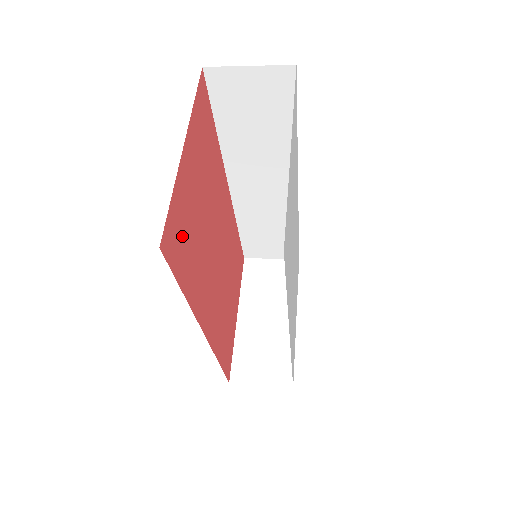
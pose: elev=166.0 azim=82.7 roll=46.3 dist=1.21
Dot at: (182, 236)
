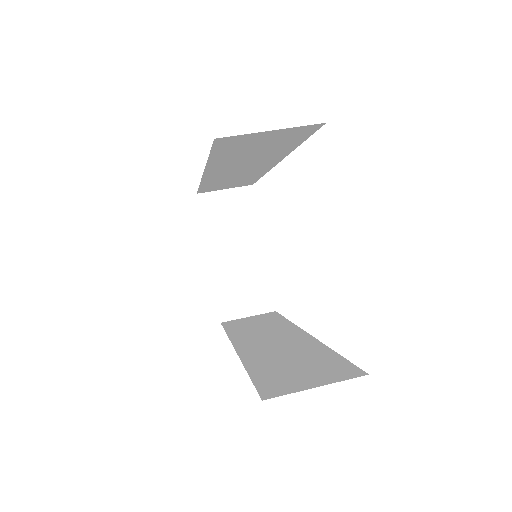
Dot at: occluded
